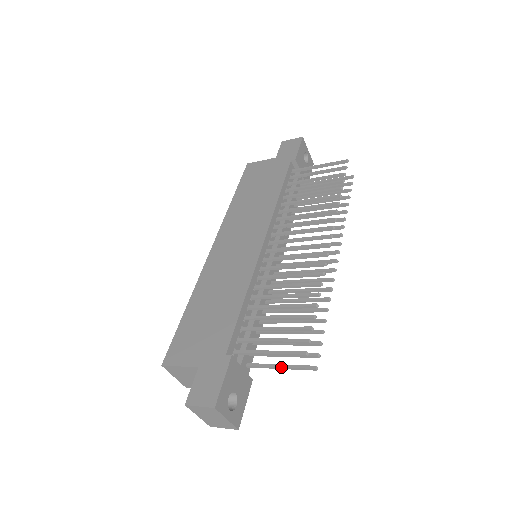
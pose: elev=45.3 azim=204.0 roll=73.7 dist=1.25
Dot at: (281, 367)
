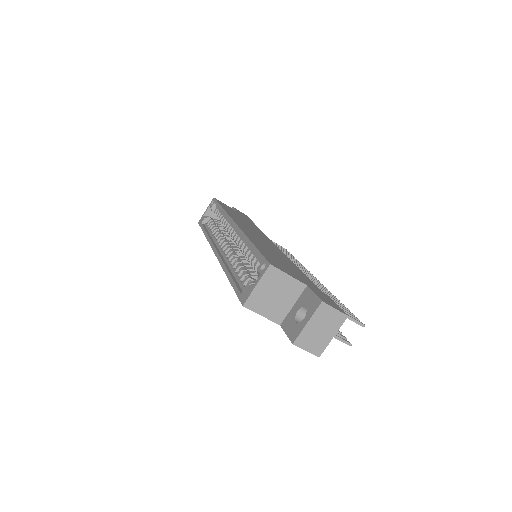
Dot at: occluded
